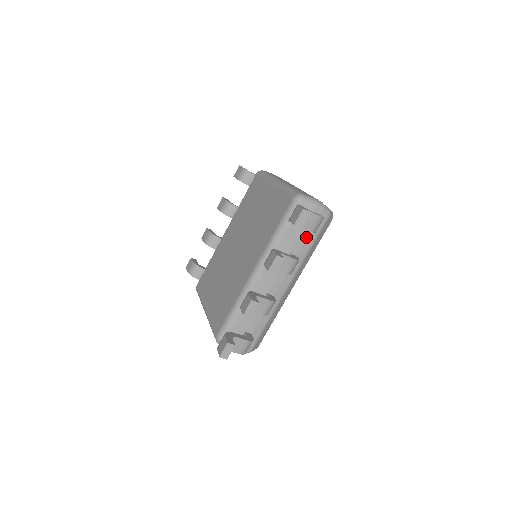
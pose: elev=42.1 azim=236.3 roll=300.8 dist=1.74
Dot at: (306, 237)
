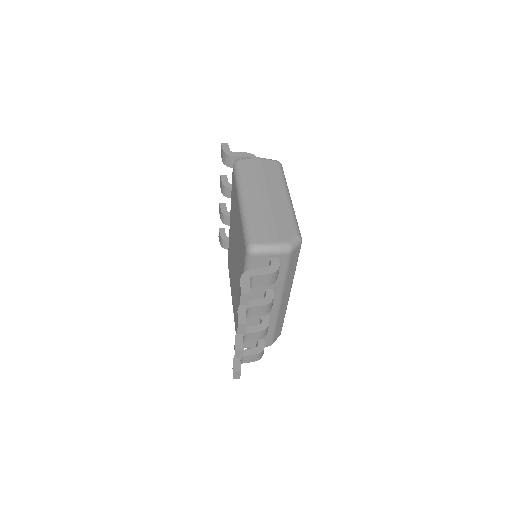
Dot at: occluded
